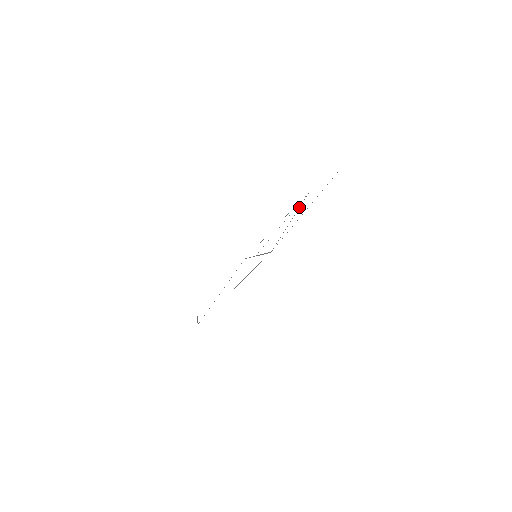
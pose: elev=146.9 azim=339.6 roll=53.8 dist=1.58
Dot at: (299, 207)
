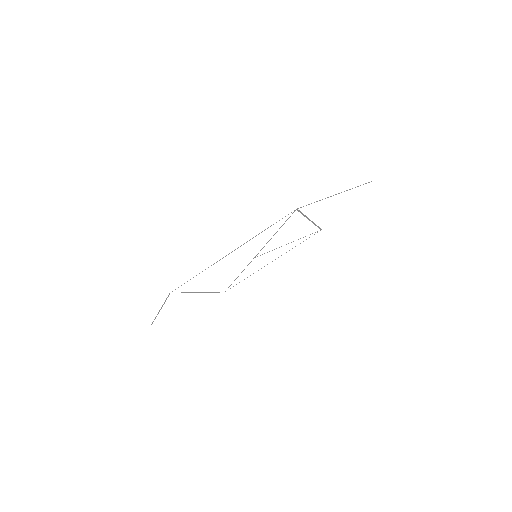
Dot at: (315, 224)
